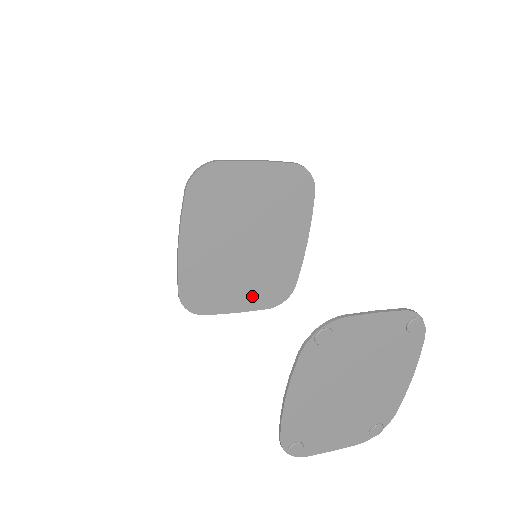
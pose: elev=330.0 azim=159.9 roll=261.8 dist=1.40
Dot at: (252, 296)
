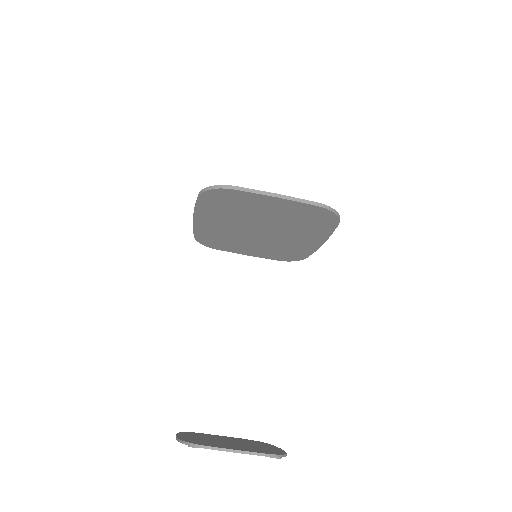
Dot at: (262, 252)
